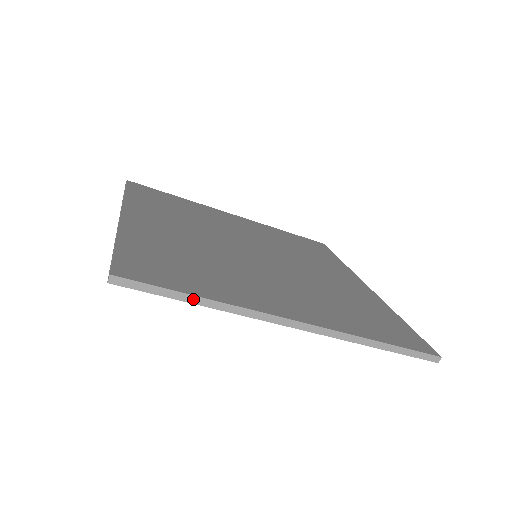
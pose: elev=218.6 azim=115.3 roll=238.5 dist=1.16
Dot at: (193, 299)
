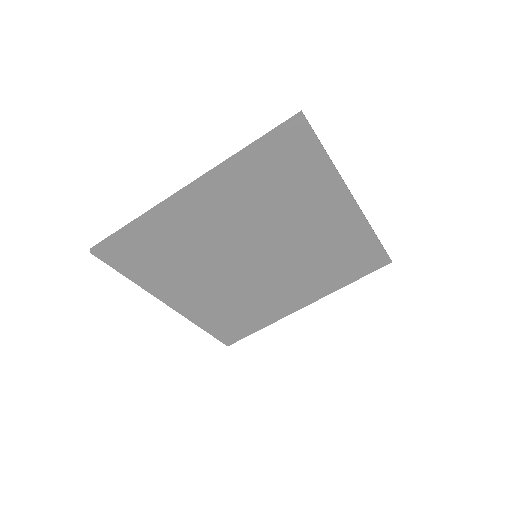
Dot at: (128, 226)
